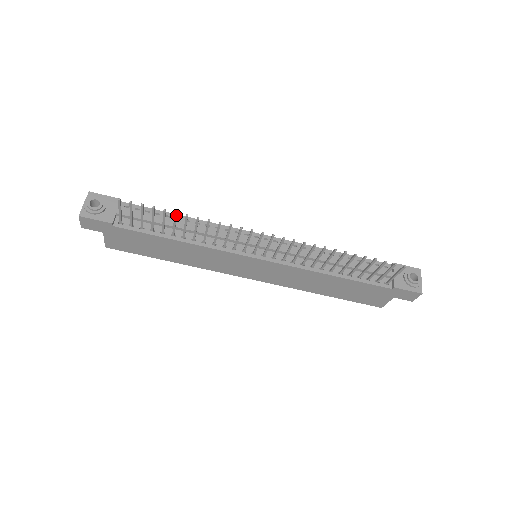
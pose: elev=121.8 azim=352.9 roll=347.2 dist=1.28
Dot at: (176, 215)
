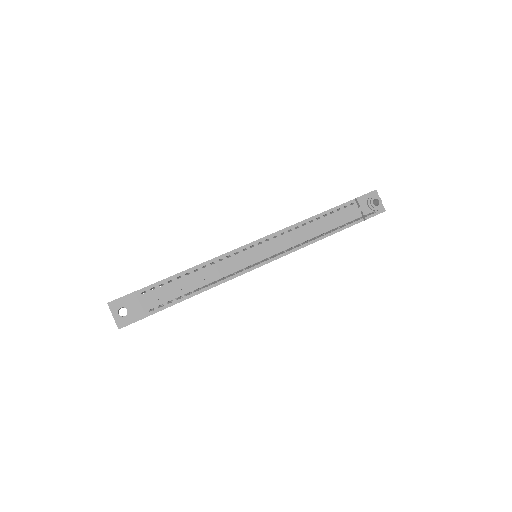
Dot at: occluded
